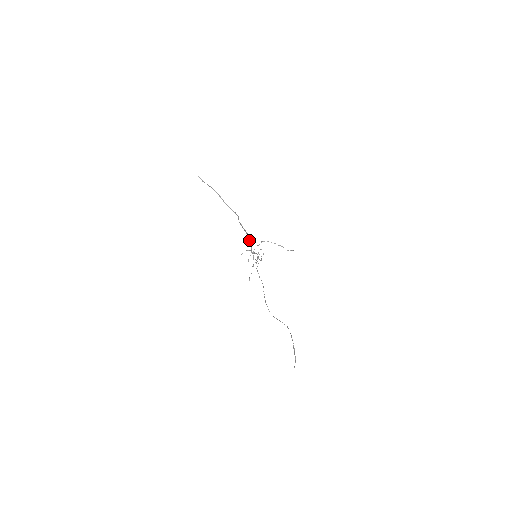
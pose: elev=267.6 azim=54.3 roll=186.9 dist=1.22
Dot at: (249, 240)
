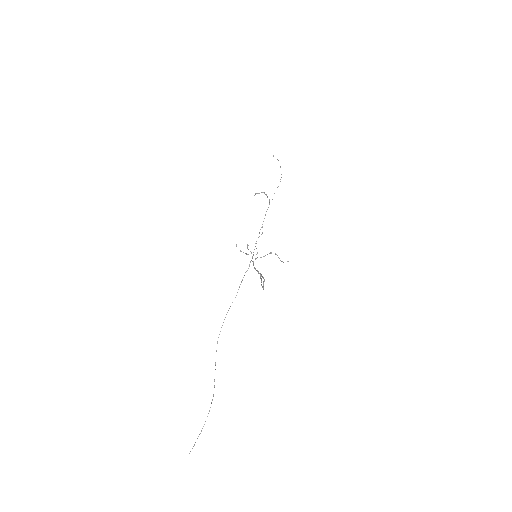
Dot at: (258, 273)
